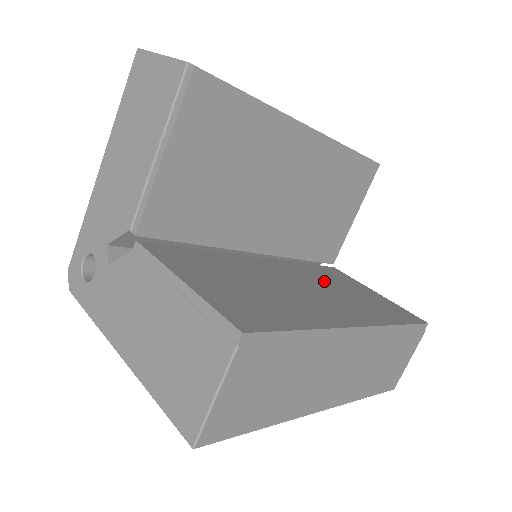
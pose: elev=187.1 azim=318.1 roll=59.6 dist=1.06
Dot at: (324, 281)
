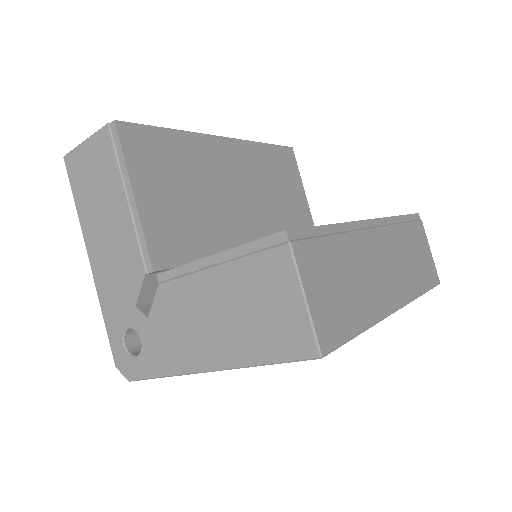
Dot at: occluded
